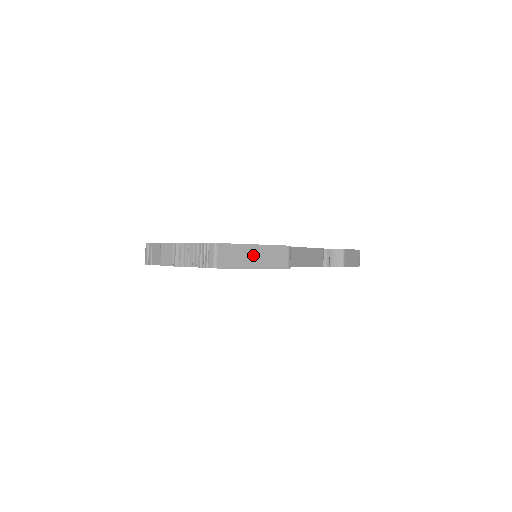
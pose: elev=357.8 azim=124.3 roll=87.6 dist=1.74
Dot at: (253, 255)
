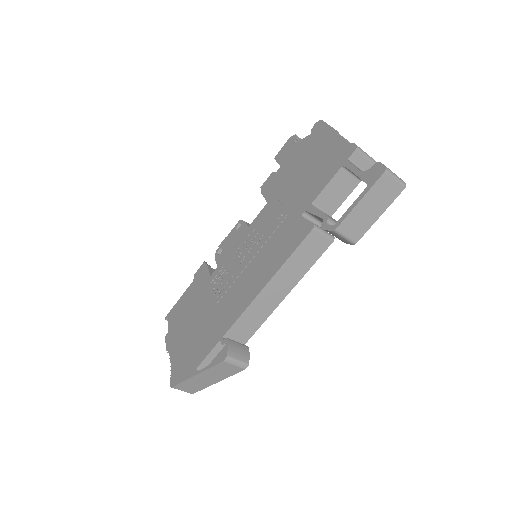
Dot at: (205, 379)
